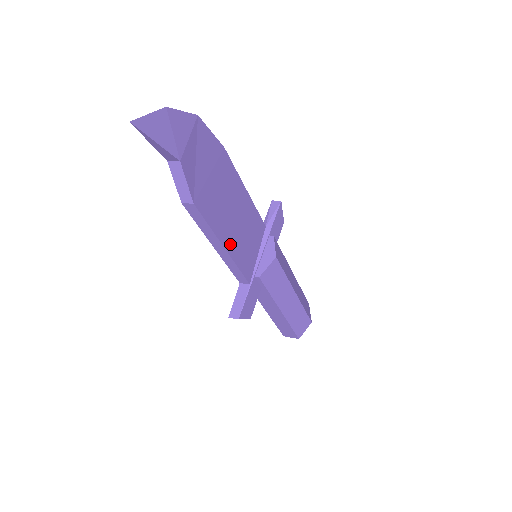
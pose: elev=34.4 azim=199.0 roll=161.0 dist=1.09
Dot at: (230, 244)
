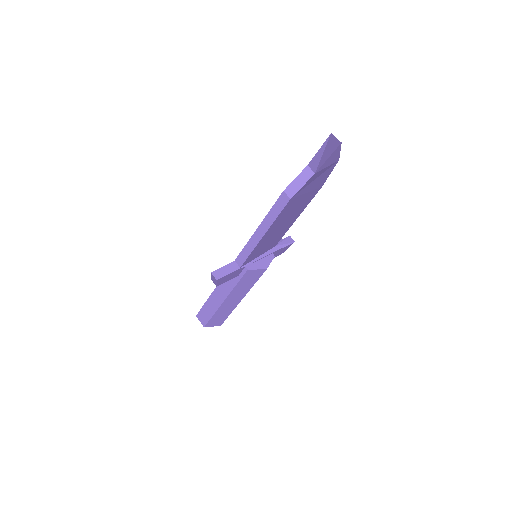
Dot at: (266, 236)
